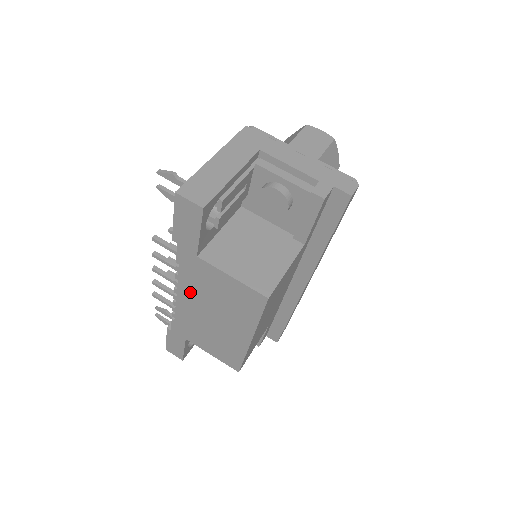
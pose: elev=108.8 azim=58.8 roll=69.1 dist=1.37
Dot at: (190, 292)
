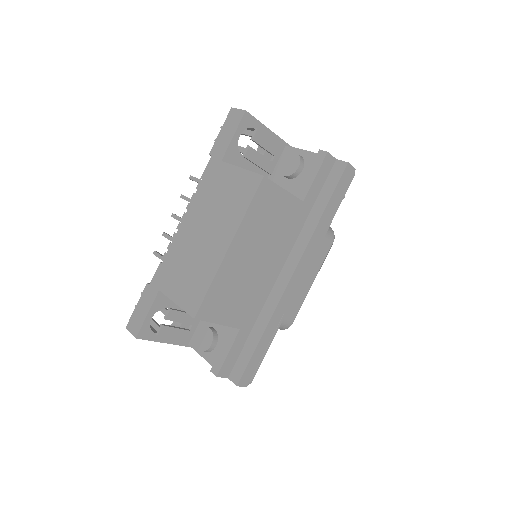
Dot at: (197, 209)
